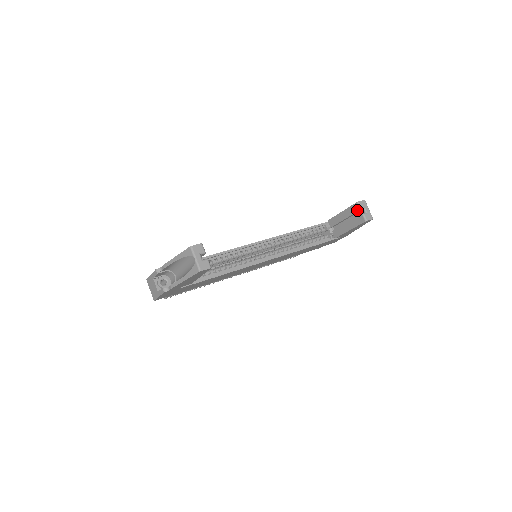
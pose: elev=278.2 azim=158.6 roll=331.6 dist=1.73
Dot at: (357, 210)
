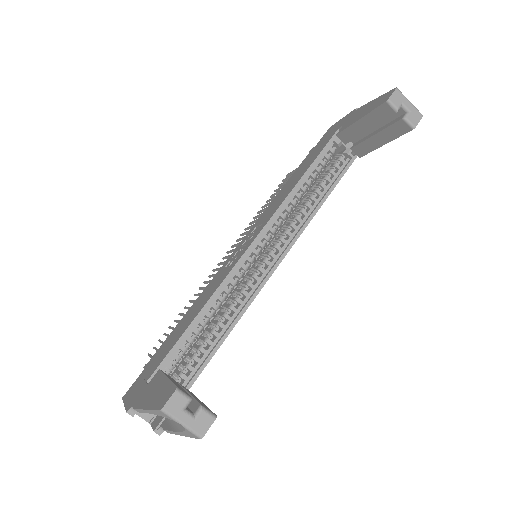
Dot at: (390, 114)
